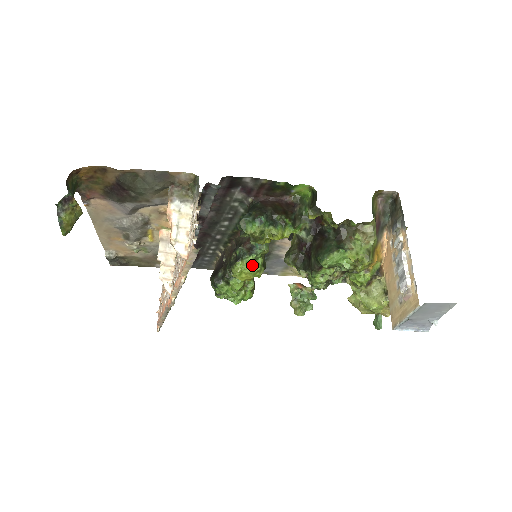
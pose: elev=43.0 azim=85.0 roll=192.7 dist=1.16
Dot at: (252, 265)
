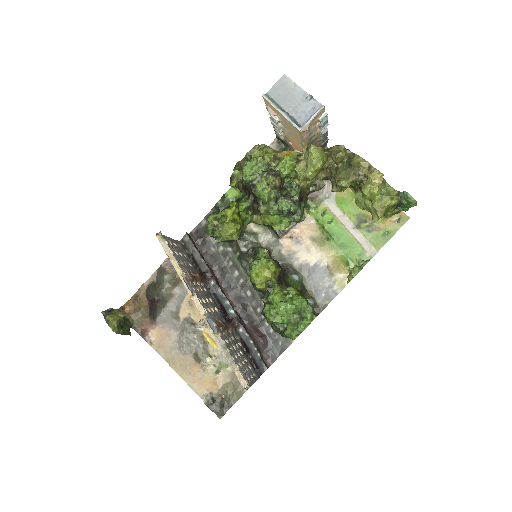
Dot at: (259, 263)
